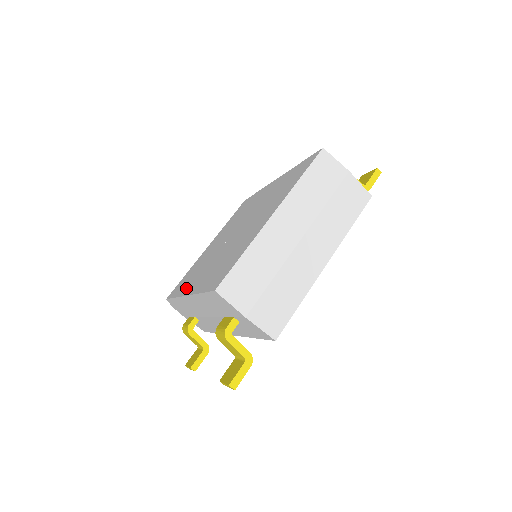
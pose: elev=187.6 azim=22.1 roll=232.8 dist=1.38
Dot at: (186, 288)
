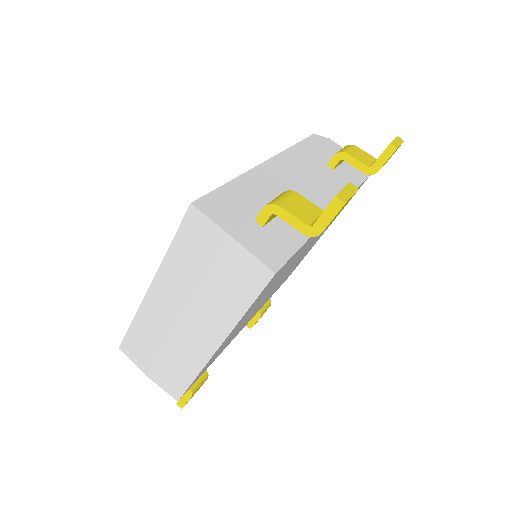
Dot at: occluded
